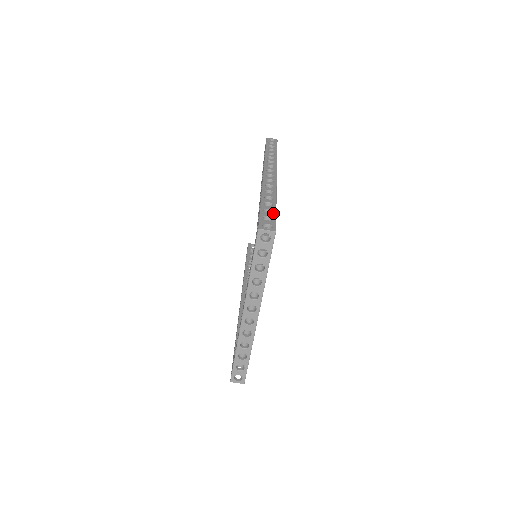
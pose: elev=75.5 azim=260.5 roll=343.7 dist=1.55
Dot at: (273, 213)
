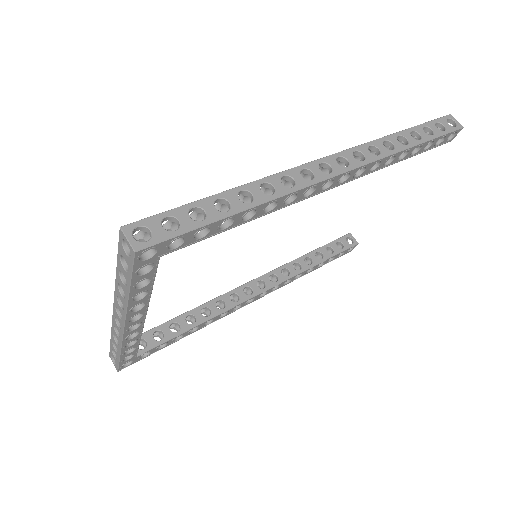
Dot at: (197, 222)
